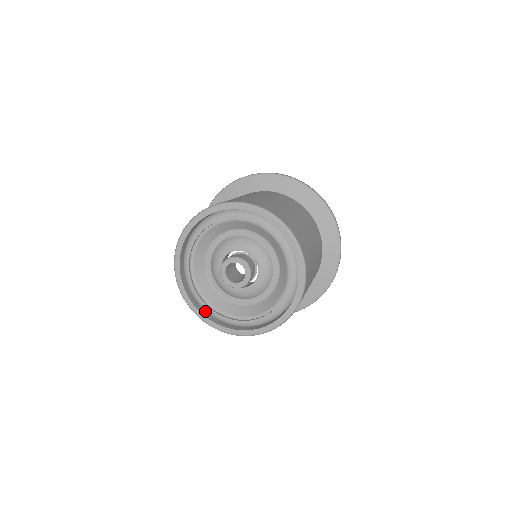
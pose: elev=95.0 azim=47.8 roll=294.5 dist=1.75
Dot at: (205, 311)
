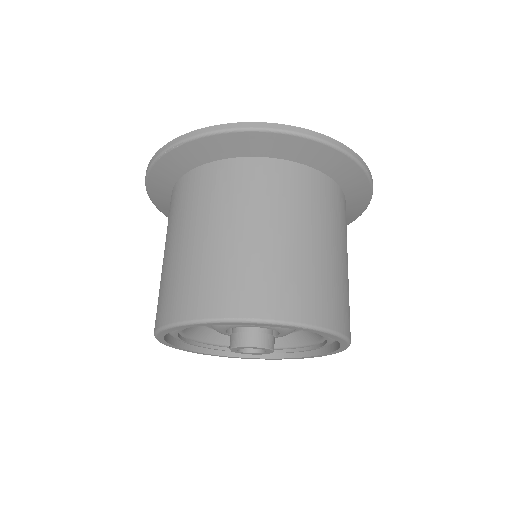
Dot at: occluded
